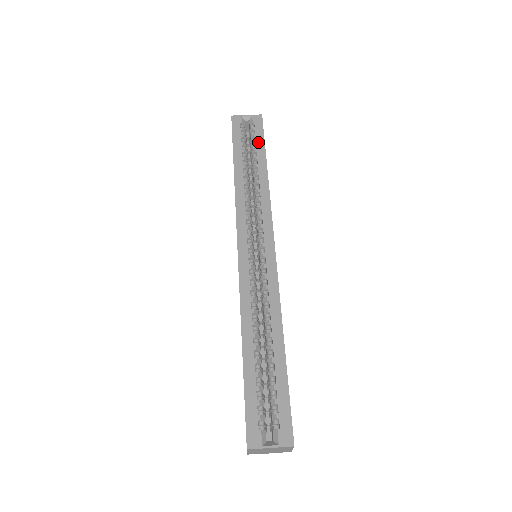
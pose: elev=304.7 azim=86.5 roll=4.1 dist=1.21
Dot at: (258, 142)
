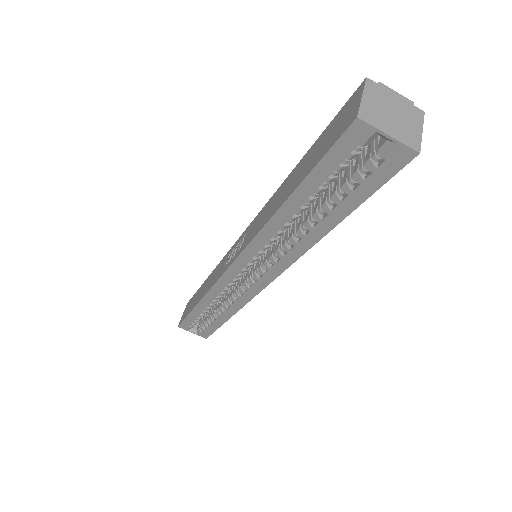
Dot at: (355, 194)
